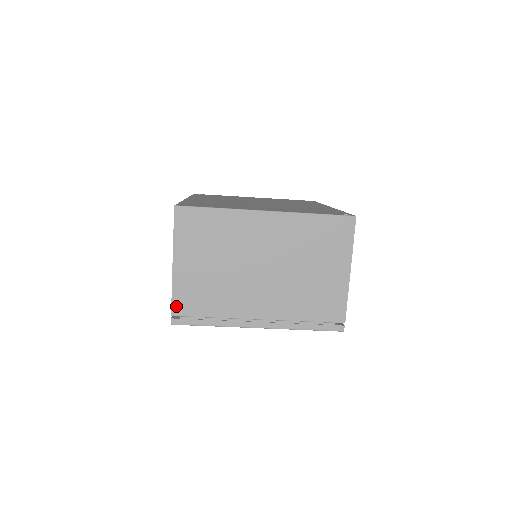
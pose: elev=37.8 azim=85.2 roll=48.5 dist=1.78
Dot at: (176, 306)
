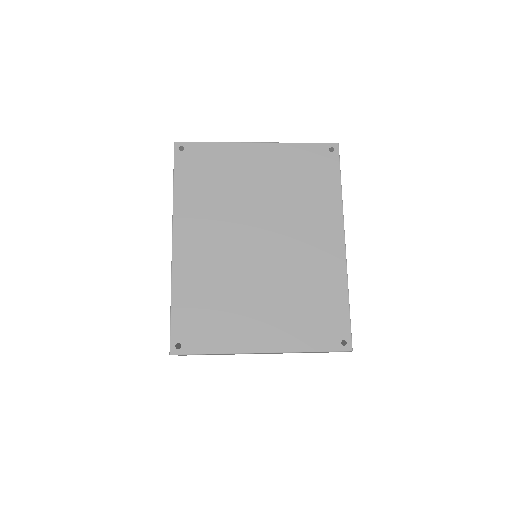
Dot at: (185, 355)
